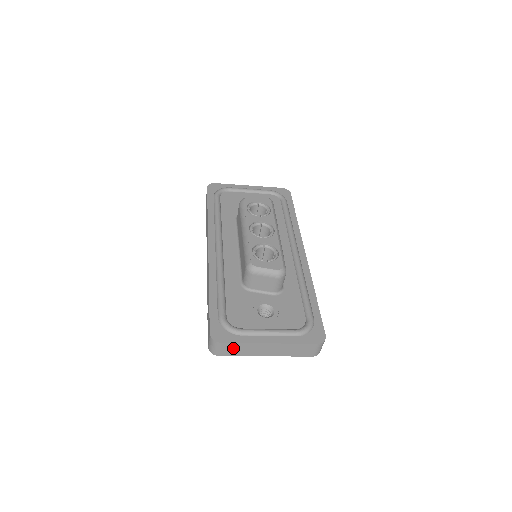
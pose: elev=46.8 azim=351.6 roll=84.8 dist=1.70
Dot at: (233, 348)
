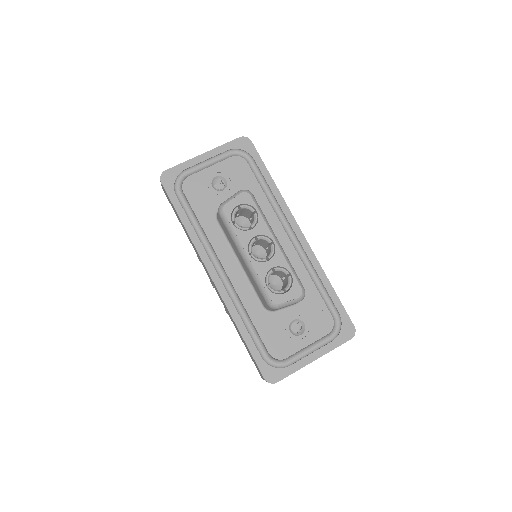
Dot at: occluded
